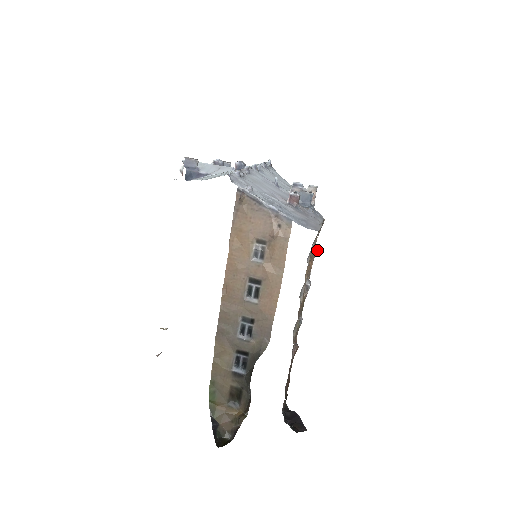
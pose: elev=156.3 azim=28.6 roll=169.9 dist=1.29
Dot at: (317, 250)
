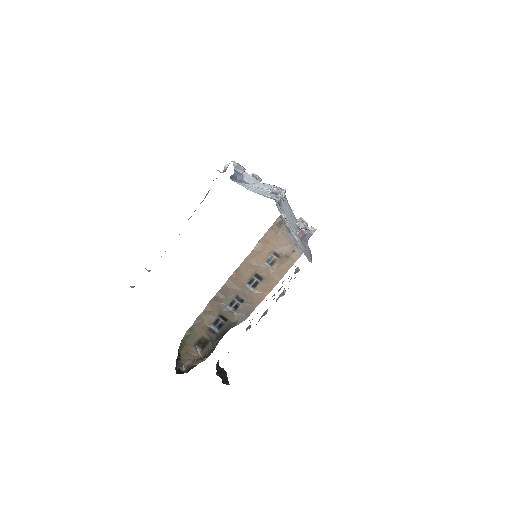
Dot at: (298, 271)
